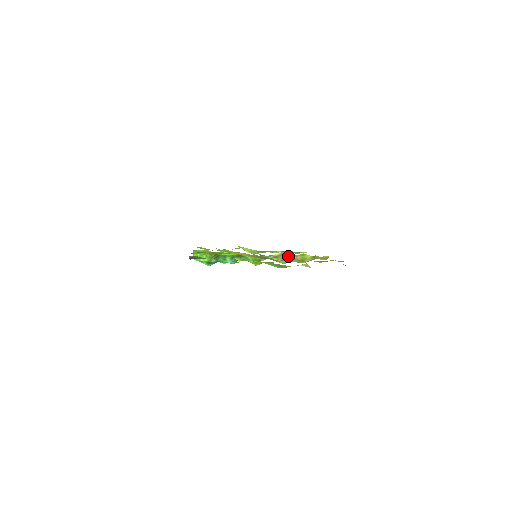
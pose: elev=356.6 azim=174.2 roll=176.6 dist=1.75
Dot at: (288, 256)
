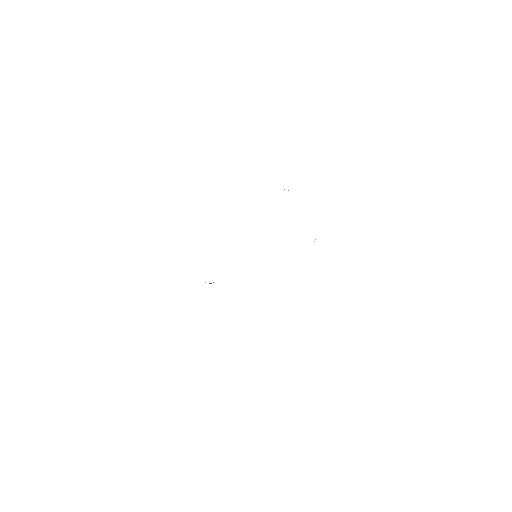
Dot at: occluded
